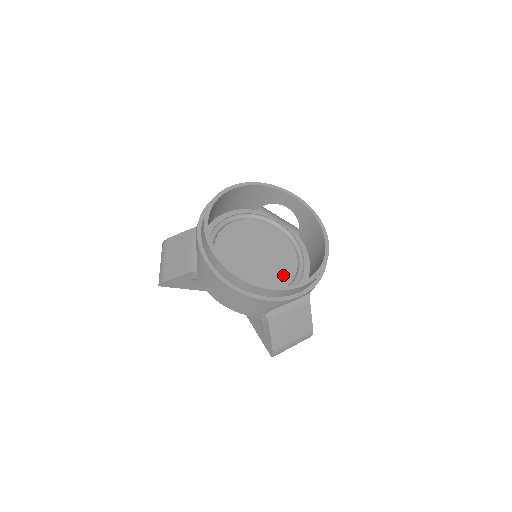
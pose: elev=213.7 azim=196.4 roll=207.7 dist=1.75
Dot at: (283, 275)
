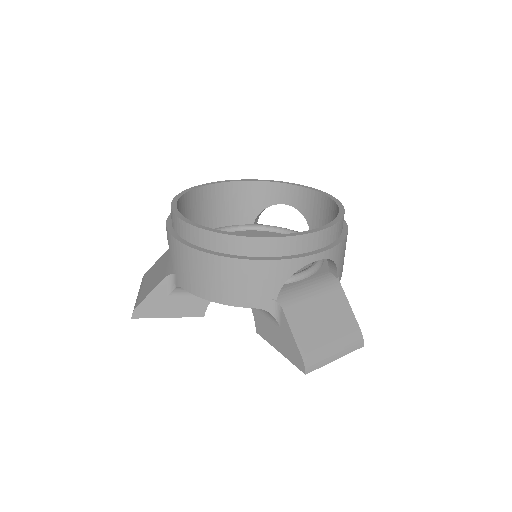
Dot at: occluded
